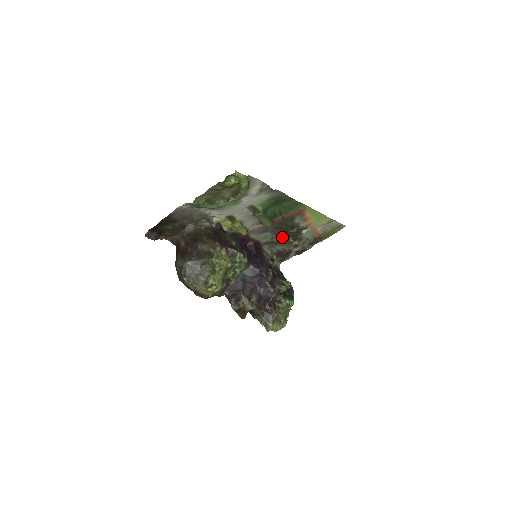
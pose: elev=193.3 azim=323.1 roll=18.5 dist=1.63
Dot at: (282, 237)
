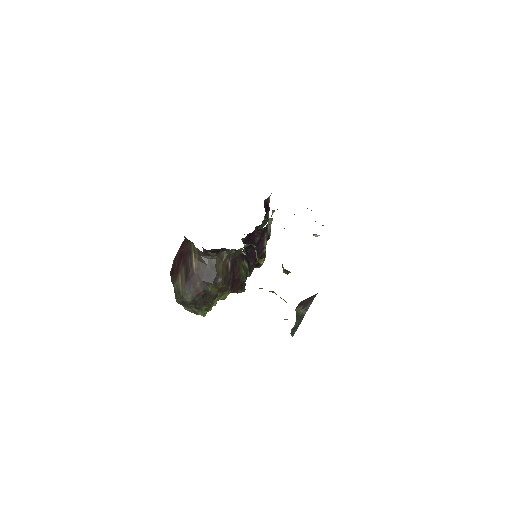
Dot at: occluded
